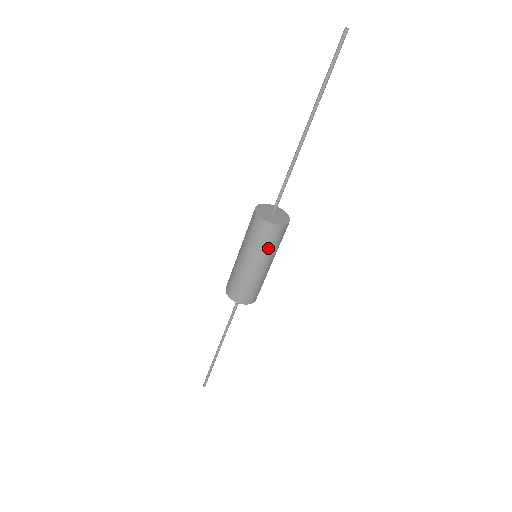
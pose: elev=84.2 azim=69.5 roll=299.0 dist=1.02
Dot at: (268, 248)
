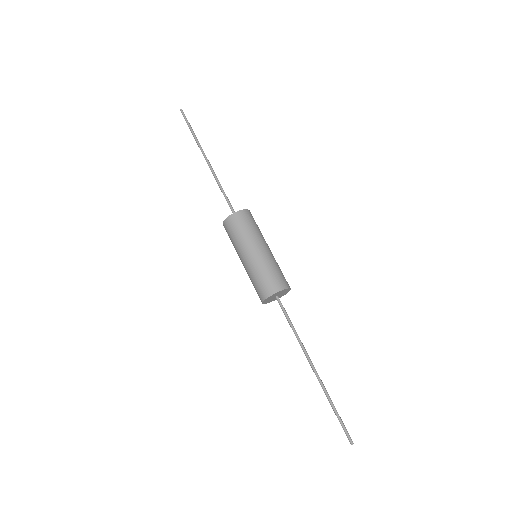
Dot at: (252, 231)
